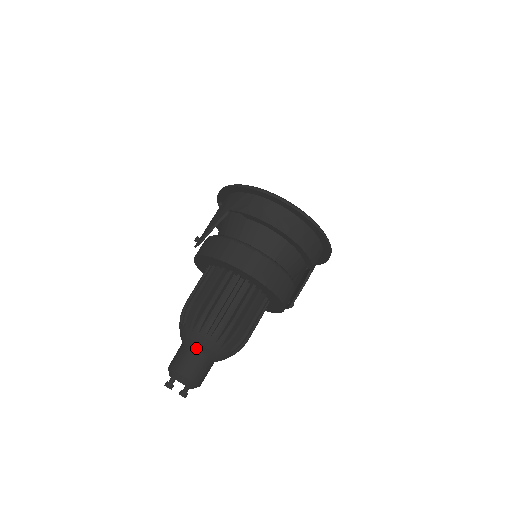
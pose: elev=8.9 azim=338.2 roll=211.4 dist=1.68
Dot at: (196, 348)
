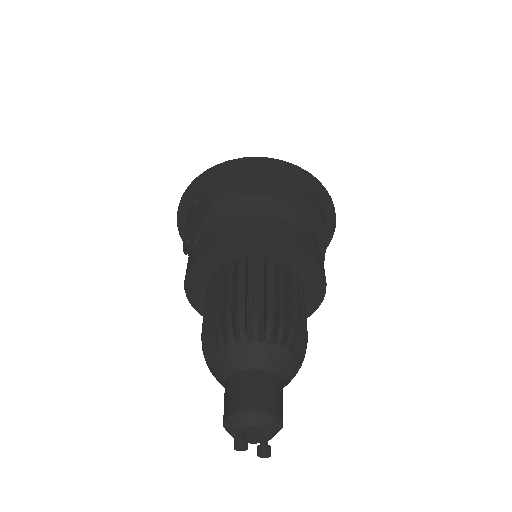
Dot at: (259, 367)
